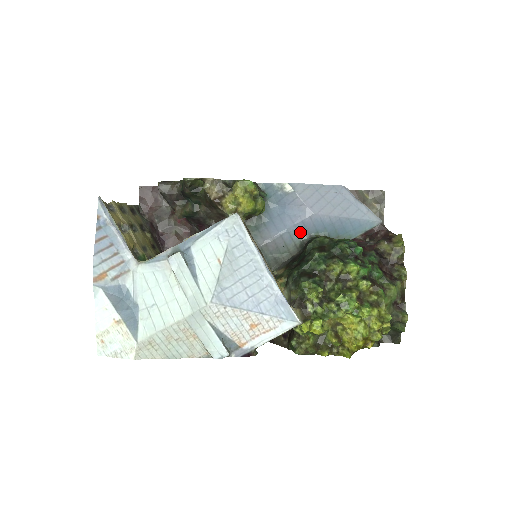
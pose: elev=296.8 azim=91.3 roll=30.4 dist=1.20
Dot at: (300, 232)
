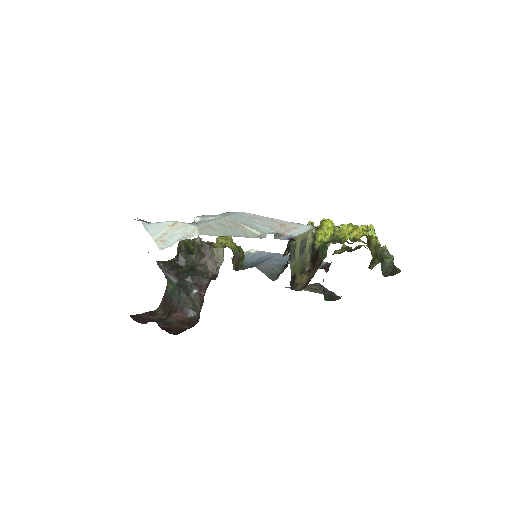
Dot at: (278, 262)
